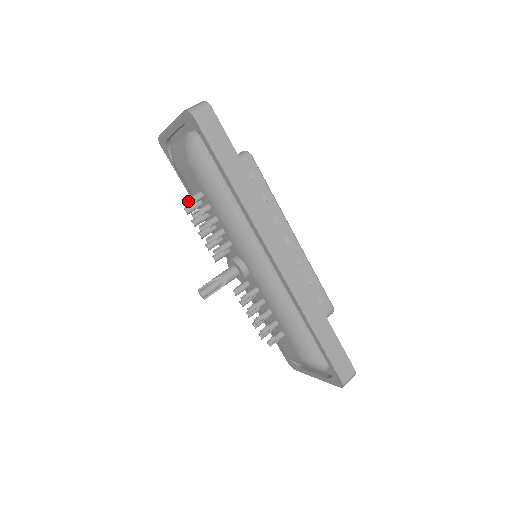
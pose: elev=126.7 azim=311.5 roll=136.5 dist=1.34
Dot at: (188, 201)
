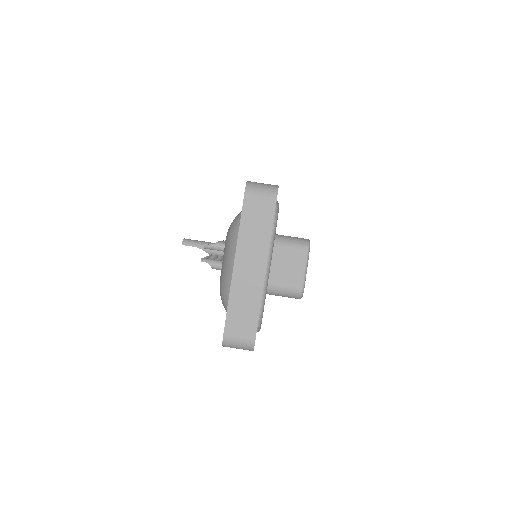
Dot at: (207, 260)
